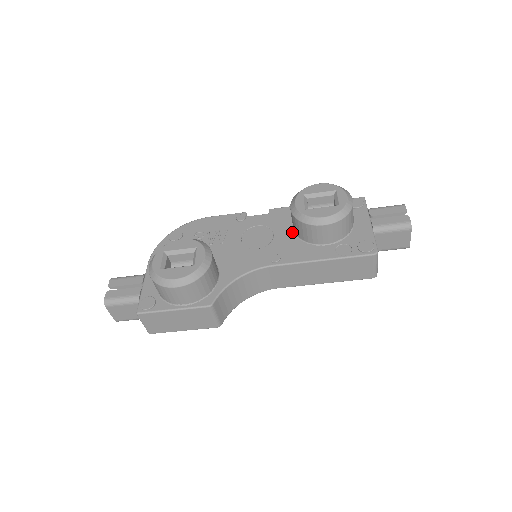
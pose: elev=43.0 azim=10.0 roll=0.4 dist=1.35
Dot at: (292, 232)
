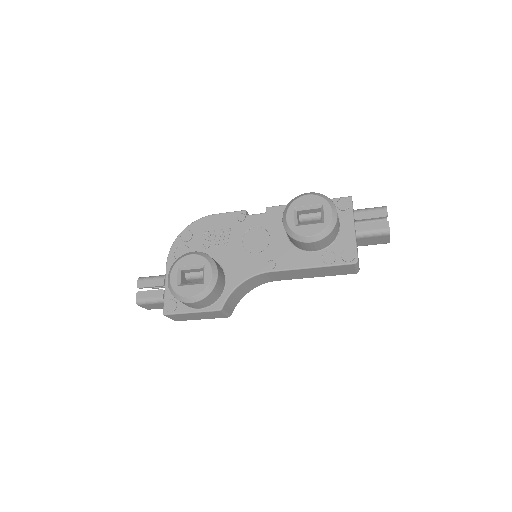
Dot at: (286, 236)
